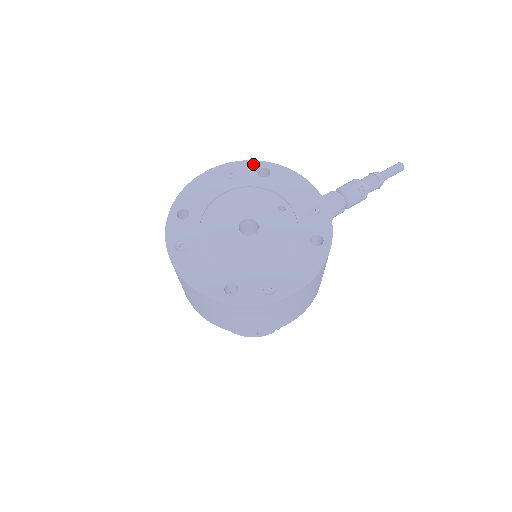
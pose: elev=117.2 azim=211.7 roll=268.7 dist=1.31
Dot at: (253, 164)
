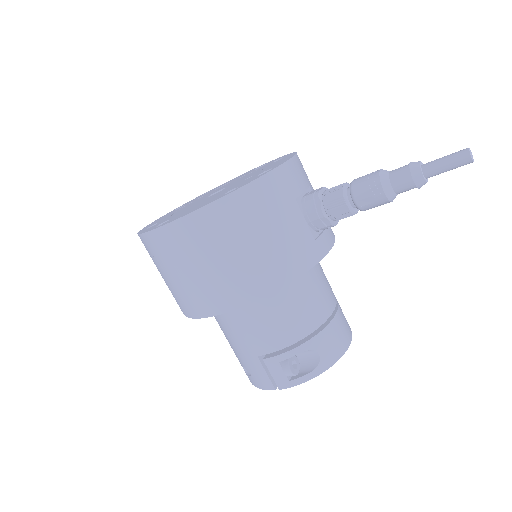
Dot at: (281, 157)
